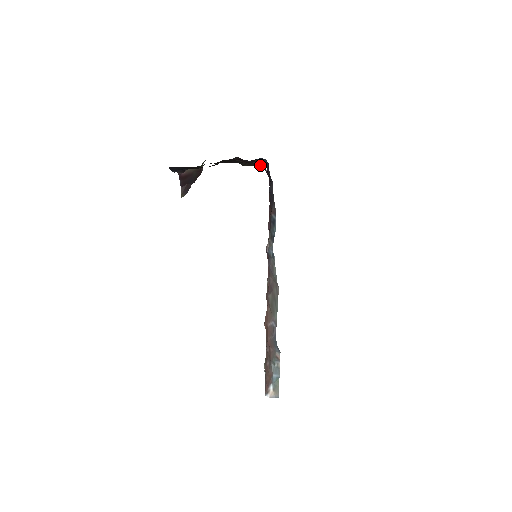
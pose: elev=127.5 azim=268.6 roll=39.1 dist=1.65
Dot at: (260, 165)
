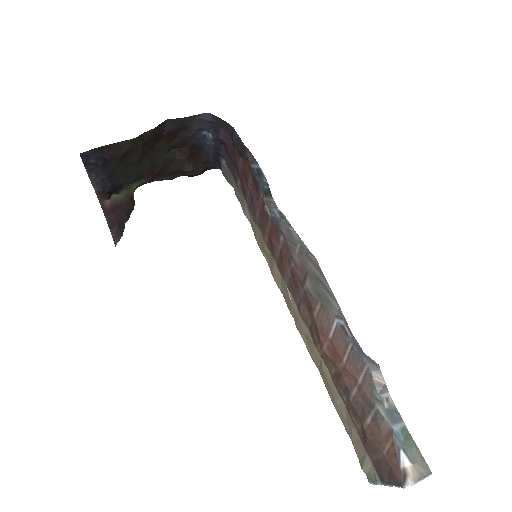
Dot at: (208, 119)
